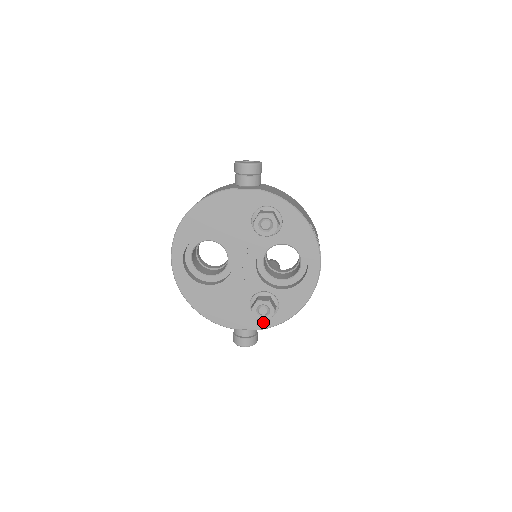
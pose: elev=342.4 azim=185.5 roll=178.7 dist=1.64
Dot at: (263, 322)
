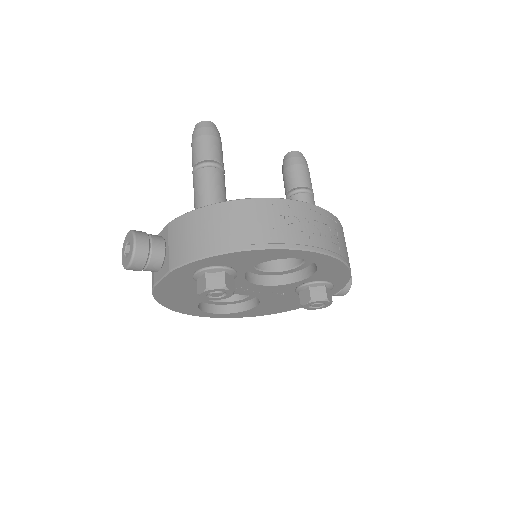
Dot at: (332, 290)
